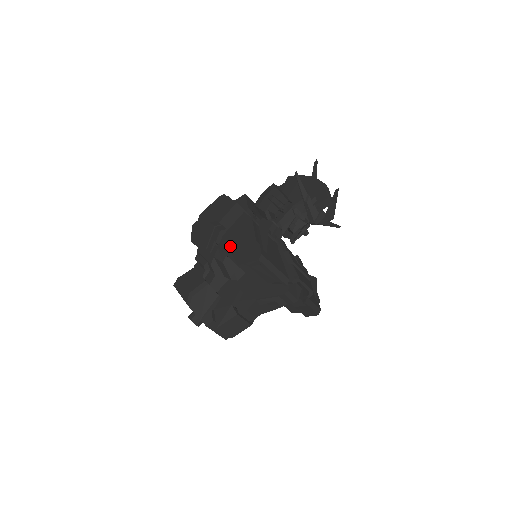
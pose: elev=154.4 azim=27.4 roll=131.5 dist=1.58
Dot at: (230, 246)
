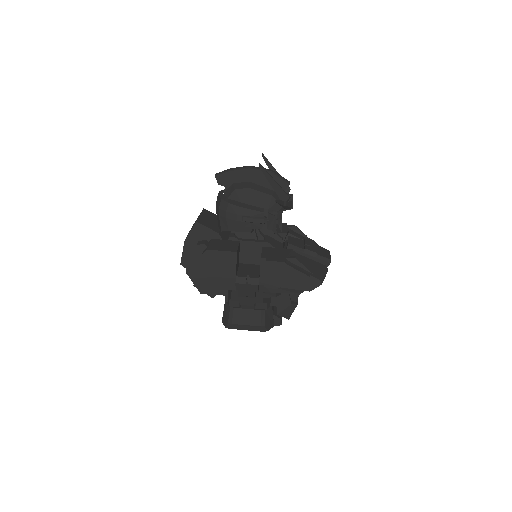
Dot at: (276, 287)
